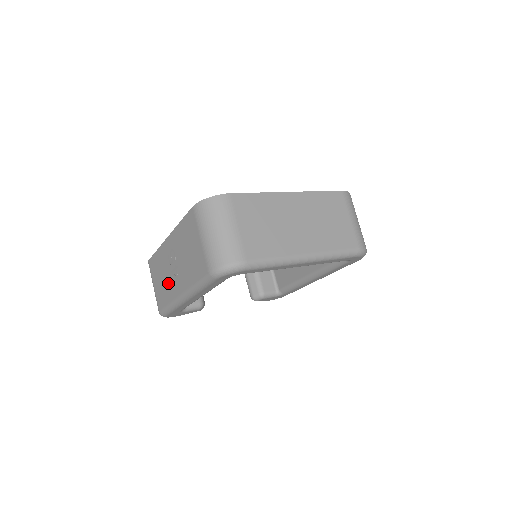
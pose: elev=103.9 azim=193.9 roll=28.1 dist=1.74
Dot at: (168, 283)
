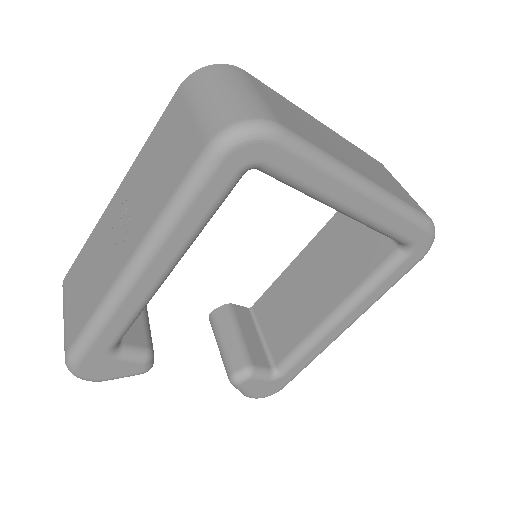
Dot at: (100, 271)
